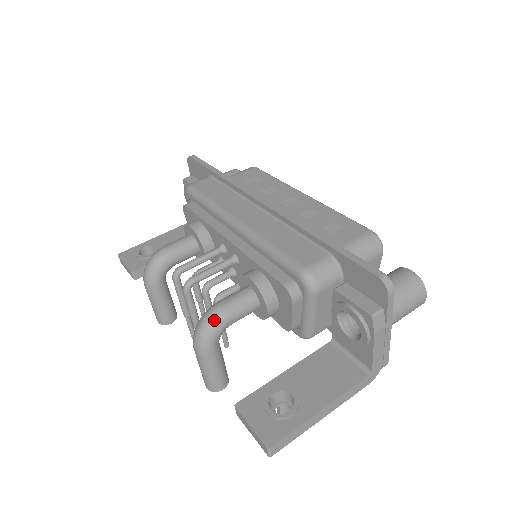
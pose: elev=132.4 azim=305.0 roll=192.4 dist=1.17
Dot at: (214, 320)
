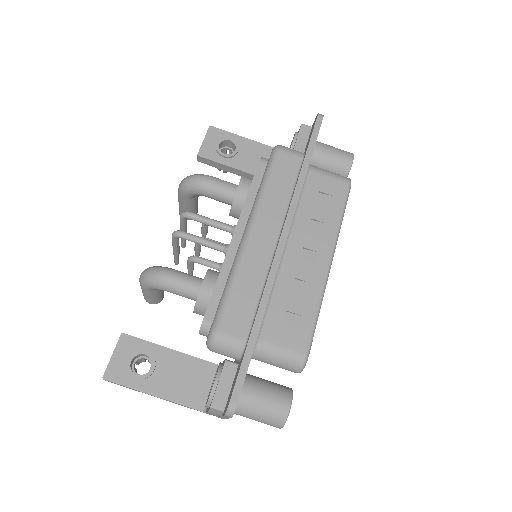
Dot at: (156, 281)
